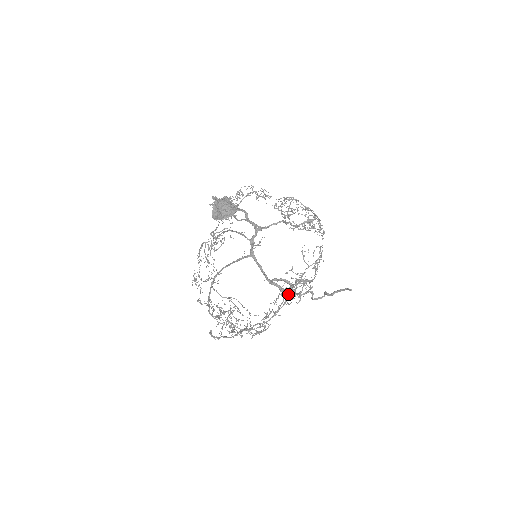
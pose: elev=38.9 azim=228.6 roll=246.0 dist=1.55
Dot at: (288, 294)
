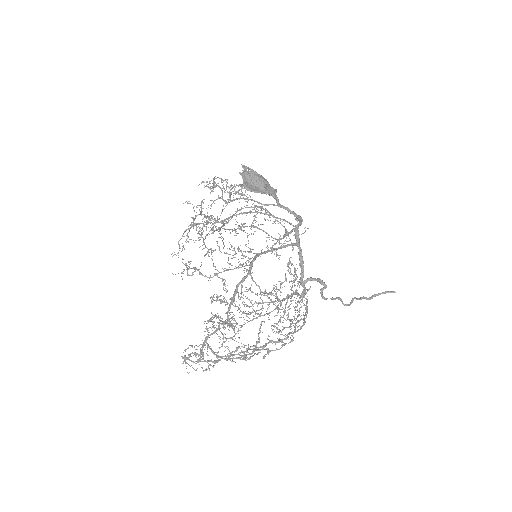
Dot at: occluded
